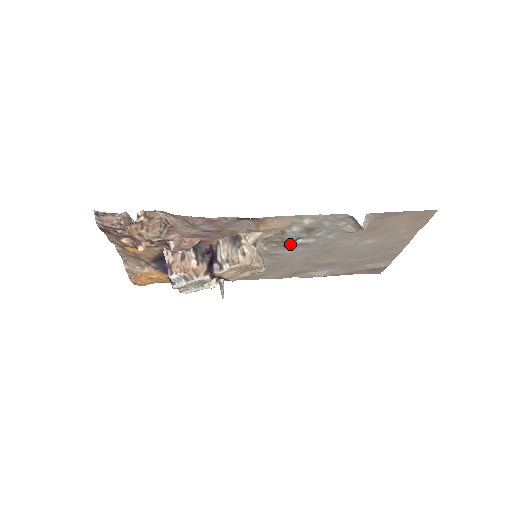
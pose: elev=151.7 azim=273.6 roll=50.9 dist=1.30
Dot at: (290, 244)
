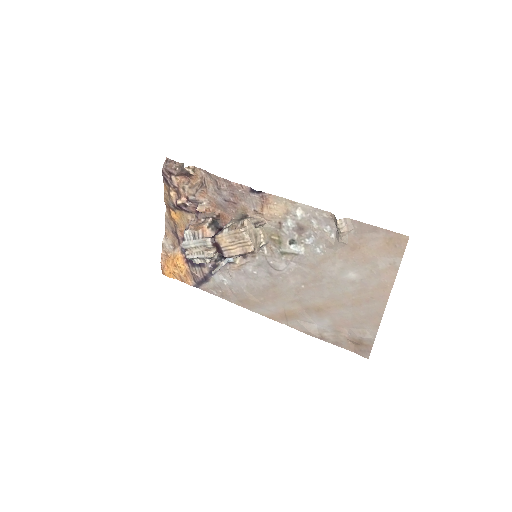
Dot at: (285, 249)
